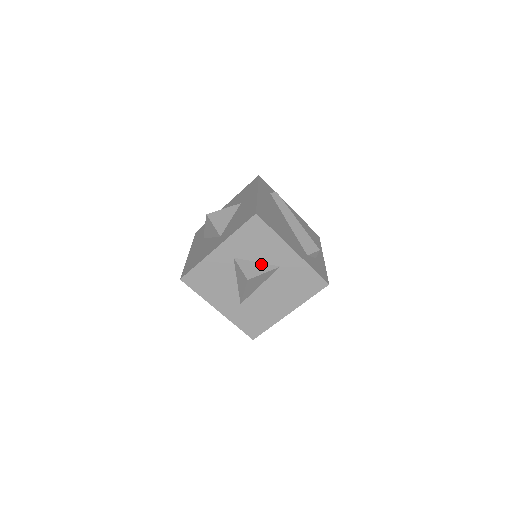
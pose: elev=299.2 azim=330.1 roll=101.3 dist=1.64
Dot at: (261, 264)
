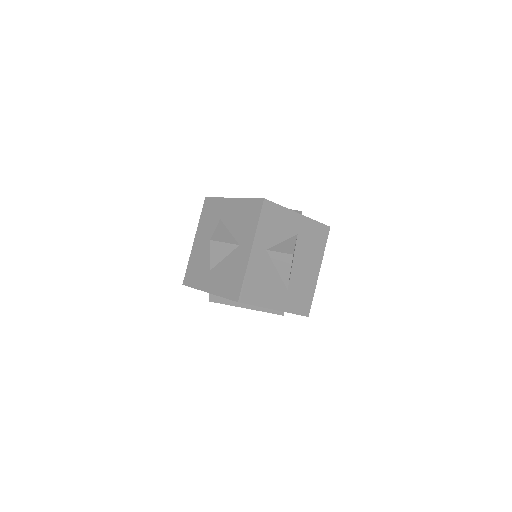
Dot at: (286, 241)
